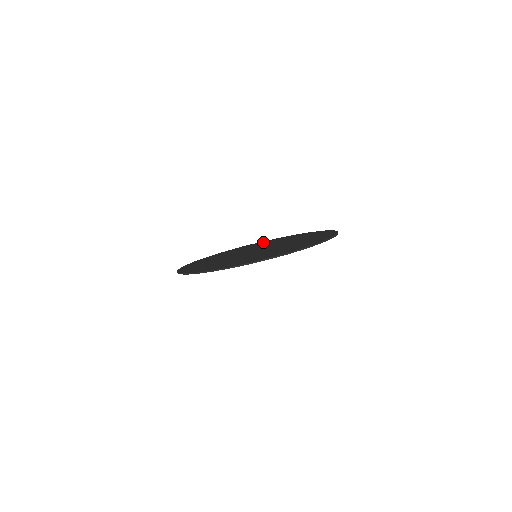
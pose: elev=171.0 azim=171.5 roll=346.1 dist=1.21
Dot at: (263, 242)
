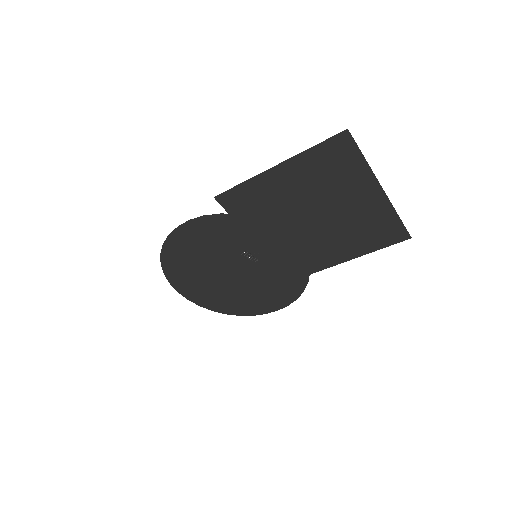
Dot at: (202, 297)
